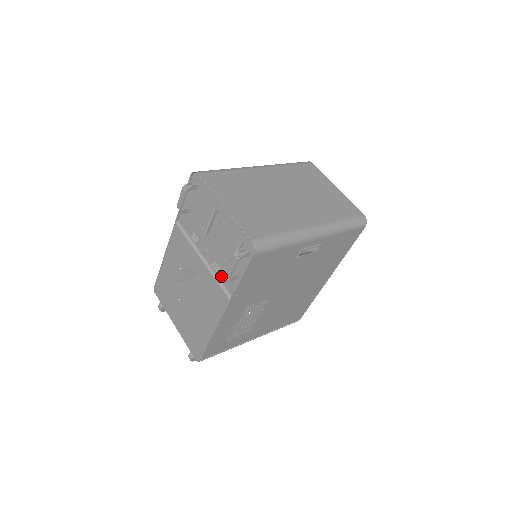
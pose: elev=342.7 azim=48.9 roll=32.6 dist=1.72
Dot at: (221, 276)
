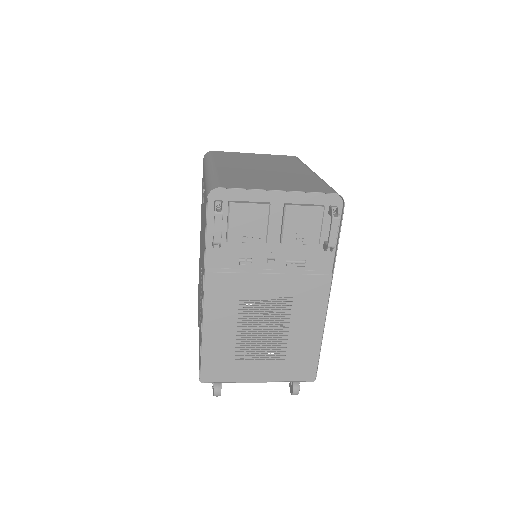
Dot at: (306, 265)
